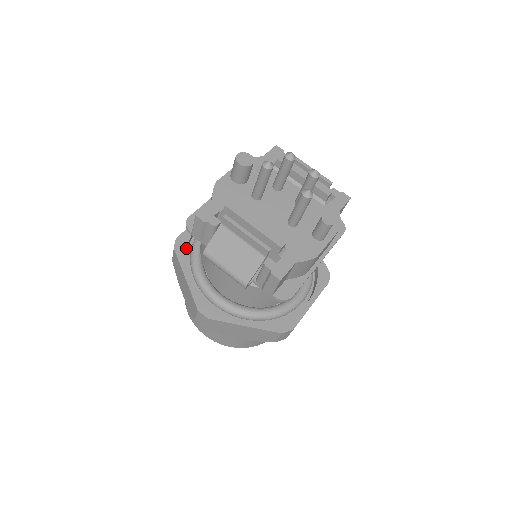
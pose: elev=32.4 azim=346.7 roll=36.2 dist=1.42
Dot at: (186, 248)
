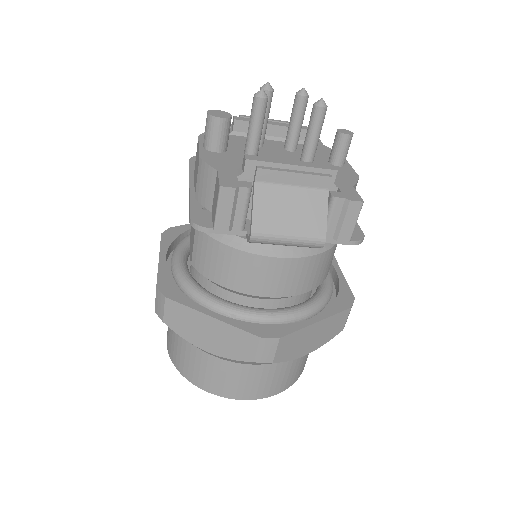
Dot at: (178, 290)
